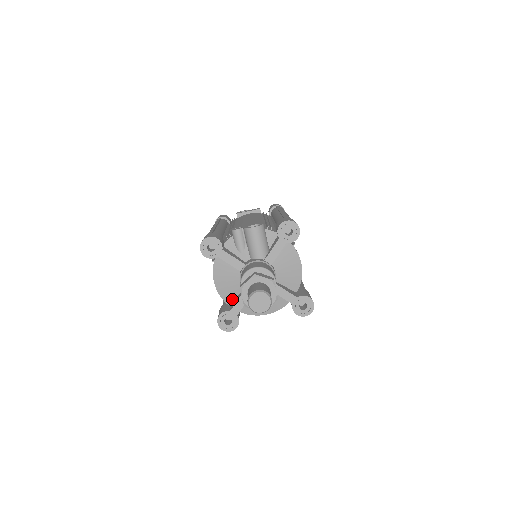
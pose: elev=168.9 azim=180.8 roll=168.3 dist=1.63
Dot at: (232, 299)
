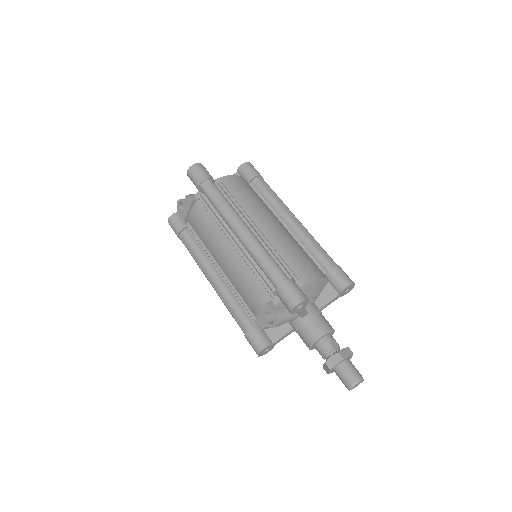
Dot at: occluded
